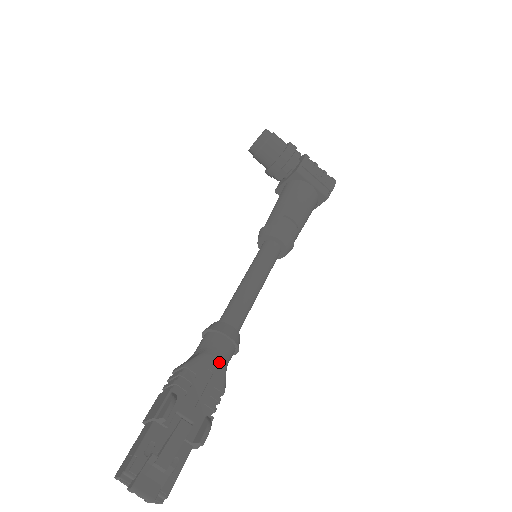
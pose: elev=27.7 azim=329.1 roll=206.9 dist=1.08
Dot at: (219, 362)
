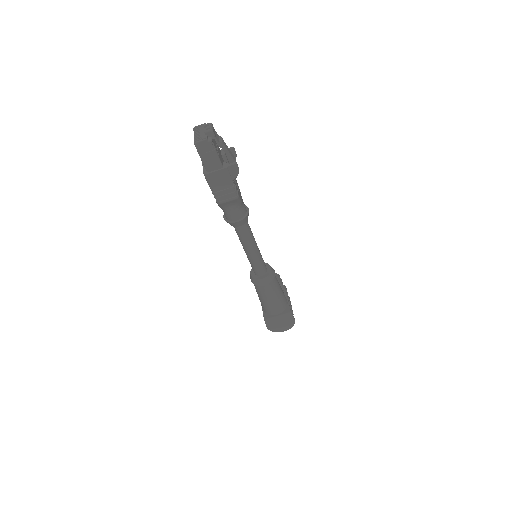
Dot at: (242, 199)
